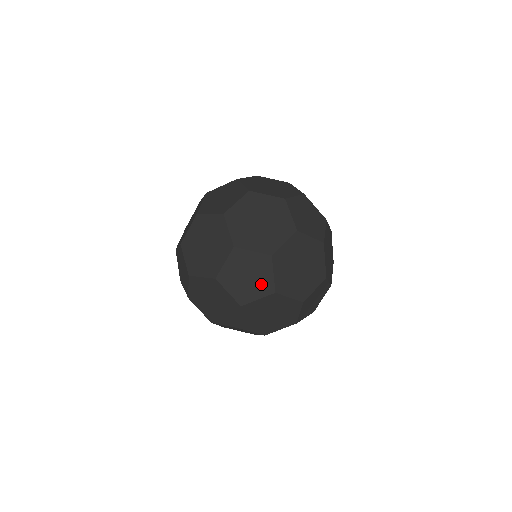
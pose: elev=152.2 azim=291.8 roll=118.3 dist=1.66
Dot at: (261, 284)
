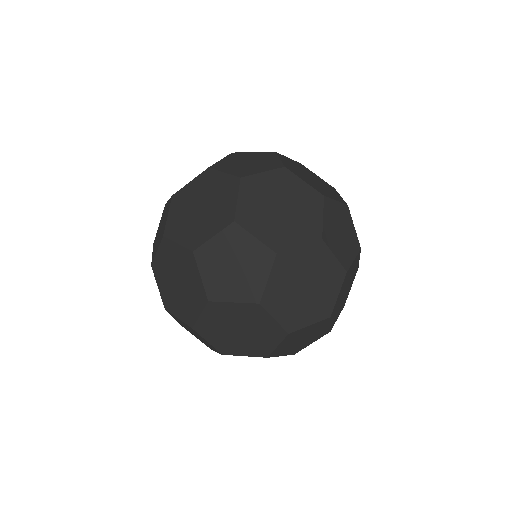
Dot at: (316, 335)
